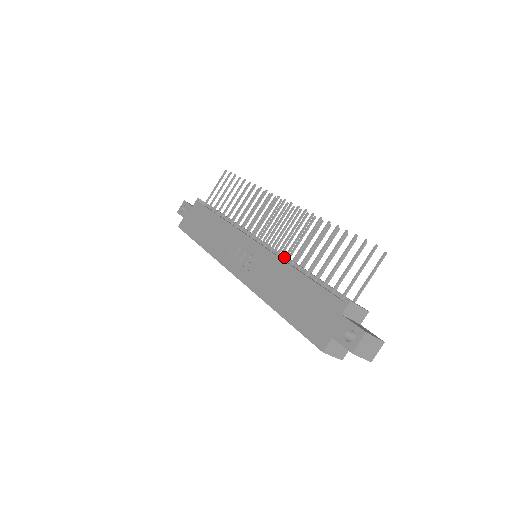
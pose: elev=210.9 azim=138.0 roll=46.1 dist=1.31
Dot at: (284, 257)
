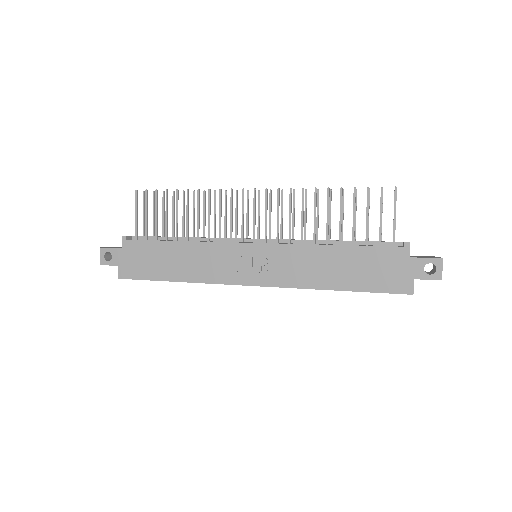
Dot at: (301, 241)
